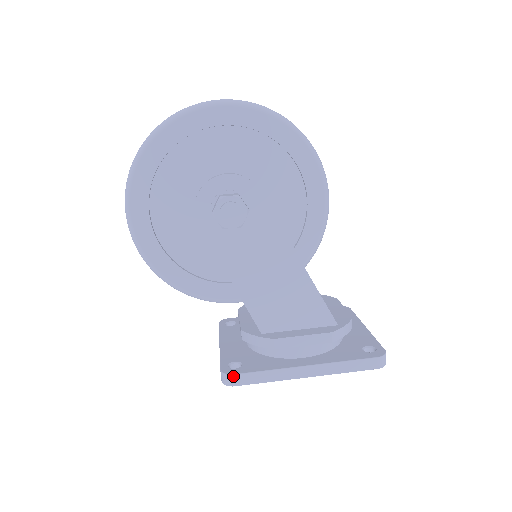
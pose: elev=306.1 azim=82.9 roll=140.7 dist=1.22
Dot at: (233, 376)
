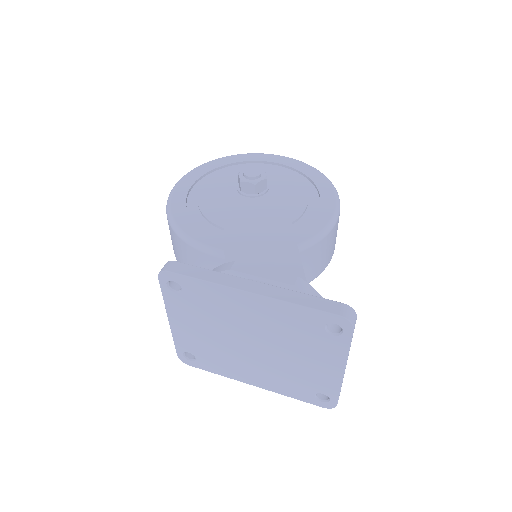
Dot at: (174, 262)
